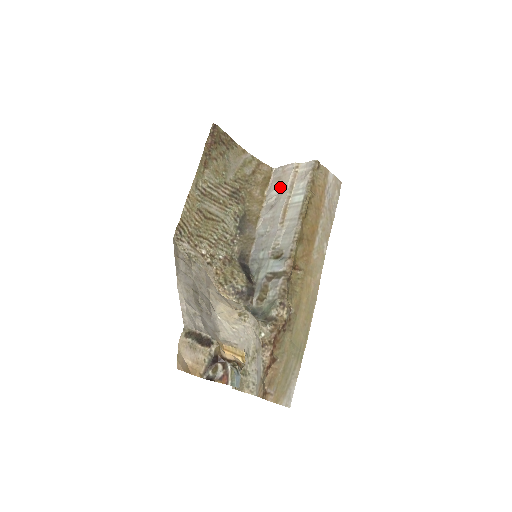
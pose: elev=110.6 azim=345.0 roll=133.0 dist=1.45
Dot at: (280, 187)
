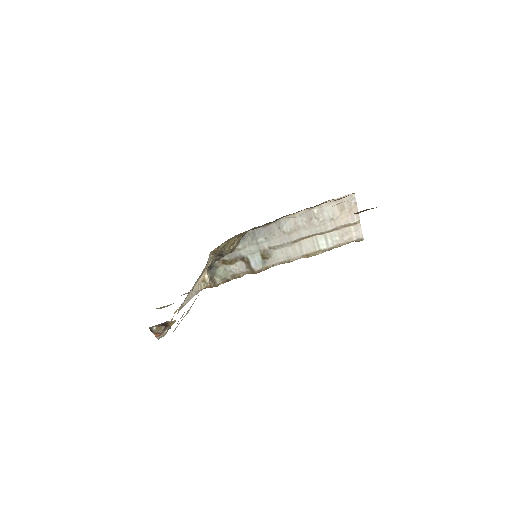
Dot at: (332, 218)
